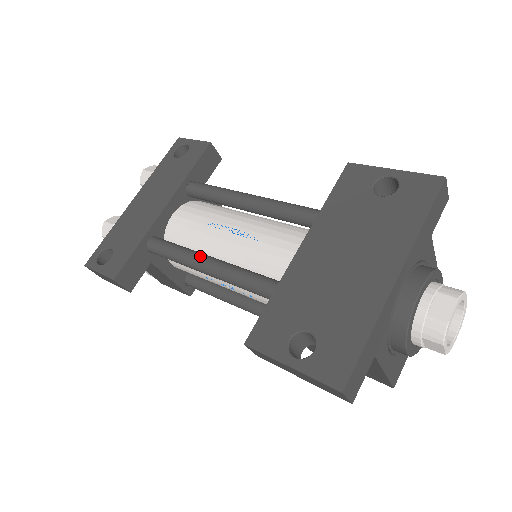
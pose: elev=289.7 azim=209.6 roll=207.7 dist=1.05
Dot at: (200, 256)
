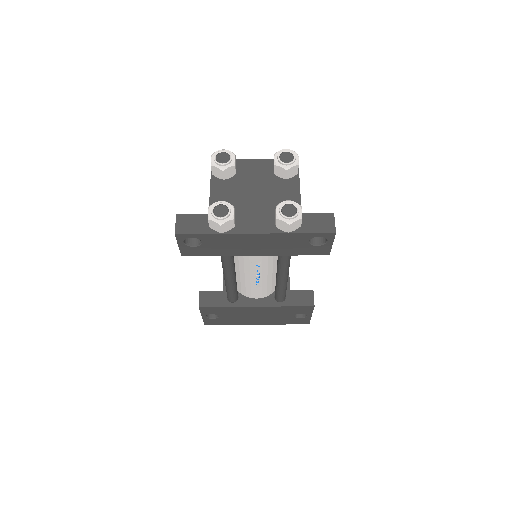
Dot at: (231, 276)
